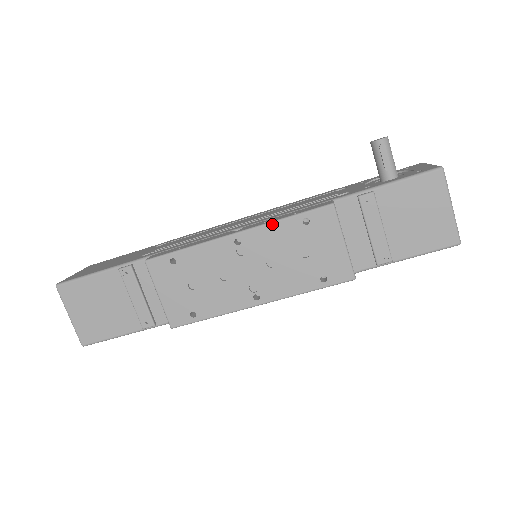
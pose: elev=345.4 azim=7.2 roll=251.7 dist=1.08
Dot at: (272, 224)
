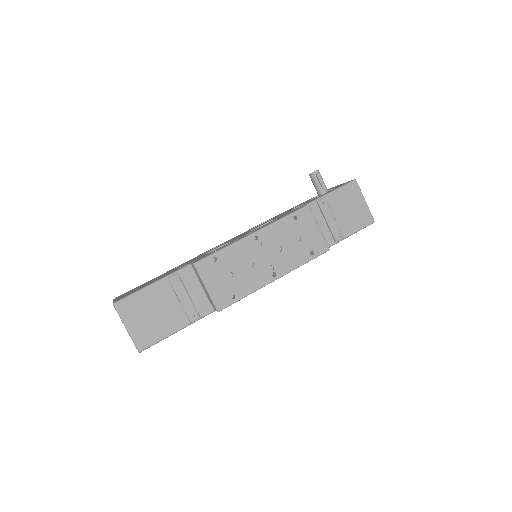
Dot at: (276, 223)
